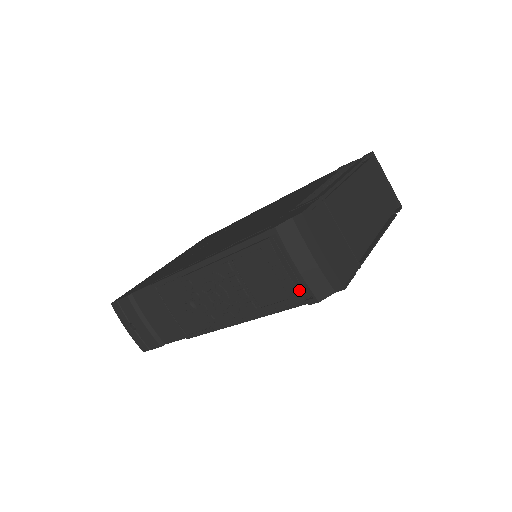
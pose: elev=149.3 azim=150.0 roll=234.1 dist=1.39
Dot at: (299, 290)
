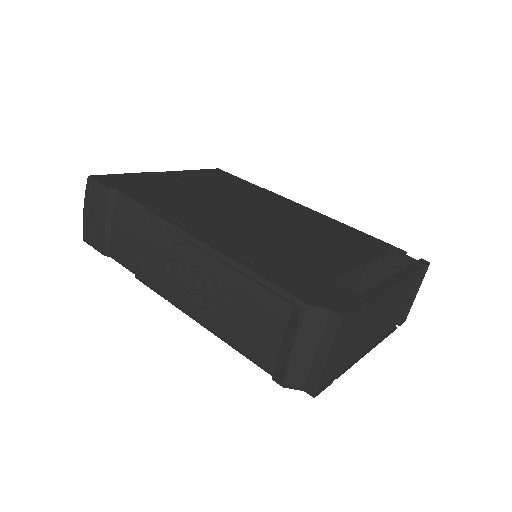
Dot at: (276, 362)
